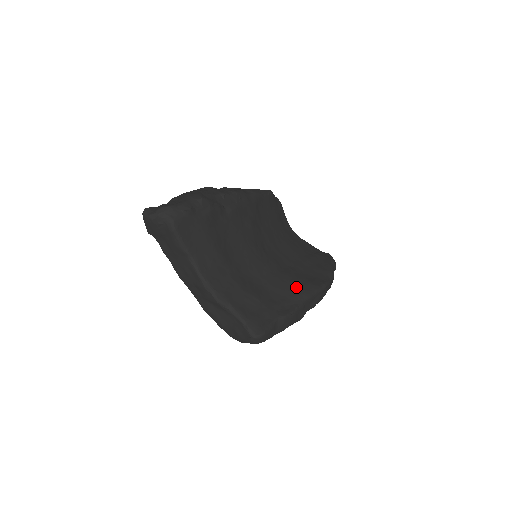
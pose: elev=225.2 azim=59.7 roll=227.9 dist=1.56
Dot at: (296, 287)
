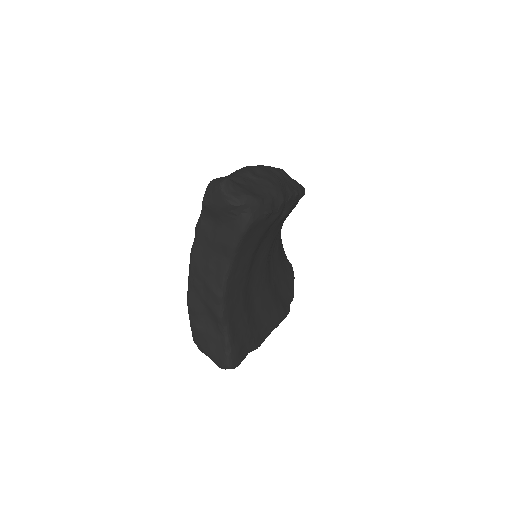
Dot at: (273, 311)
